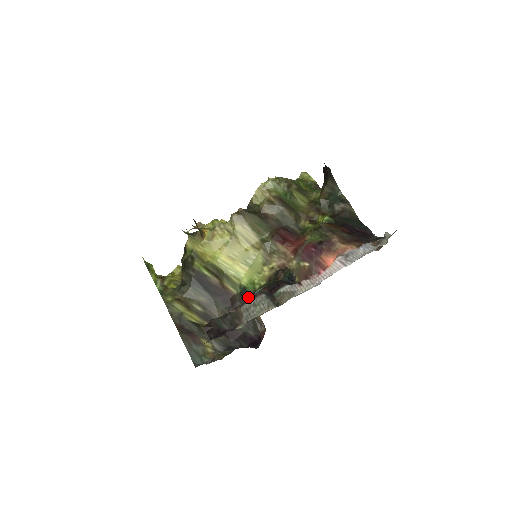
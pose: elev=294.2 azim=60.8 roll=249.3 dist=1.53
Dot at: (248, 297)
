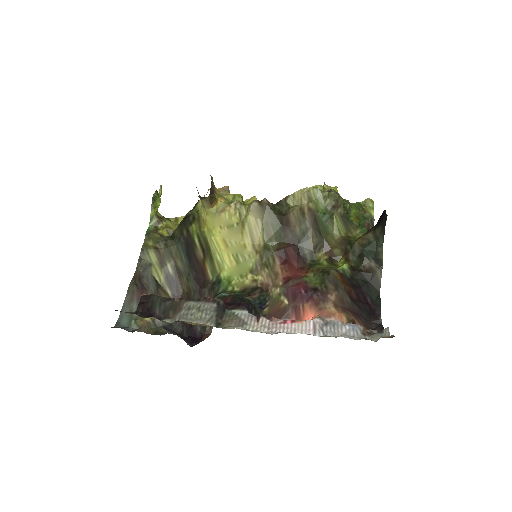
Dot at: (216, 292)
